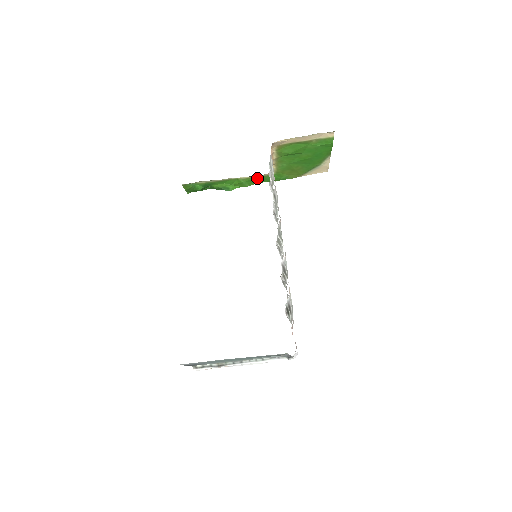
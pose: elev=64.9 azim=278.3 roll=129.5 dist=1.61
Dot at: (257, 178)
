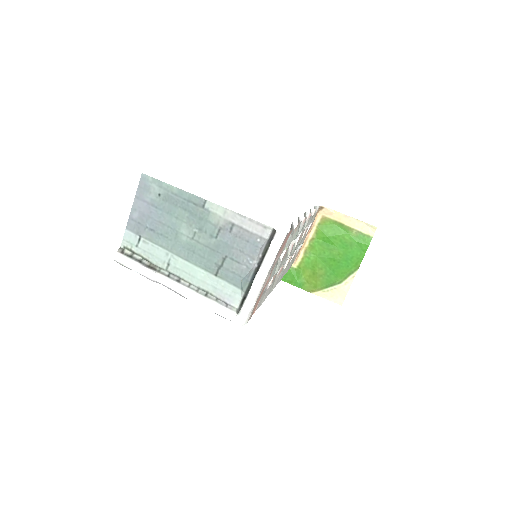
Dot at: occluded
